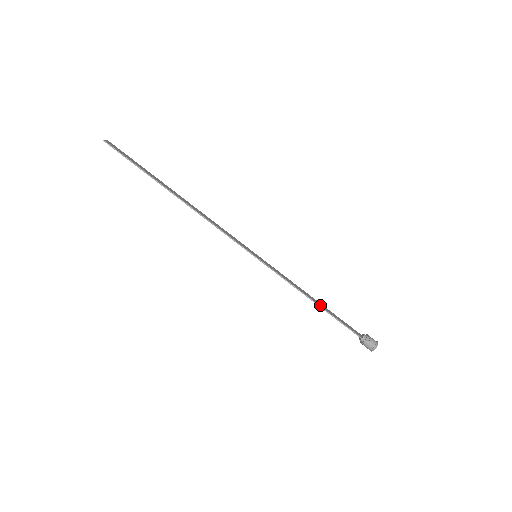
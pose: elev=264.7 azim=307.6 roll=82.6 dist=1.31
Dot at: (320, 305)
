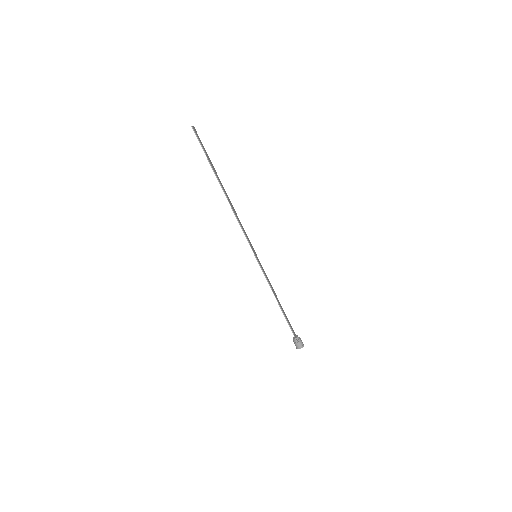
Dot at: (281, 306)
